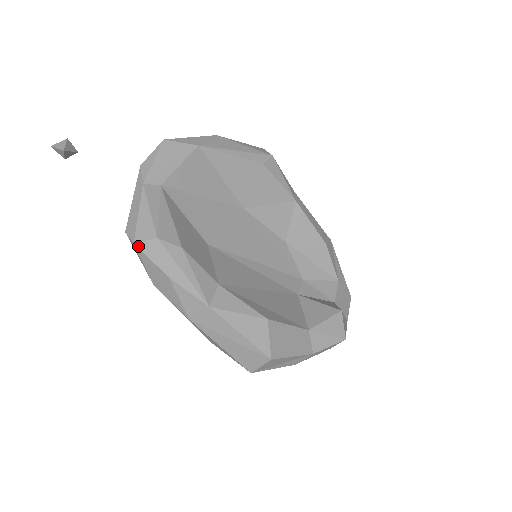
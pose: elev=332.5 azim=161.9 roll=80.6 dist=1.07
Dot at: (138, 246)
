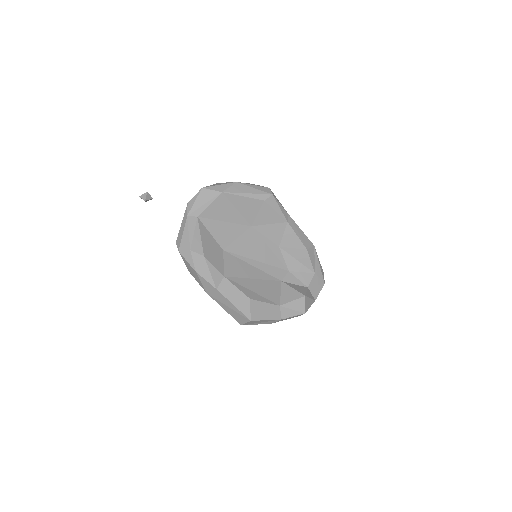
Dot at: (181, 253)
